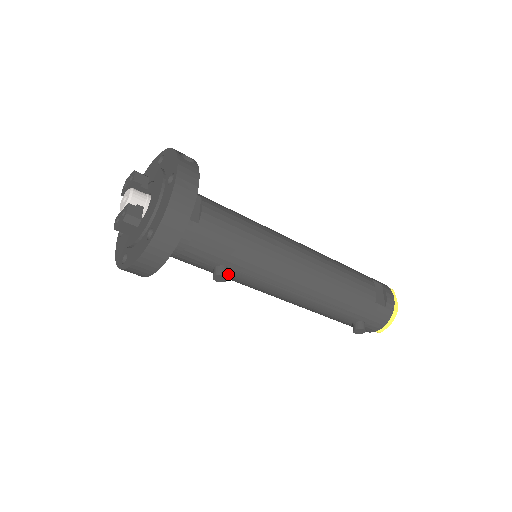
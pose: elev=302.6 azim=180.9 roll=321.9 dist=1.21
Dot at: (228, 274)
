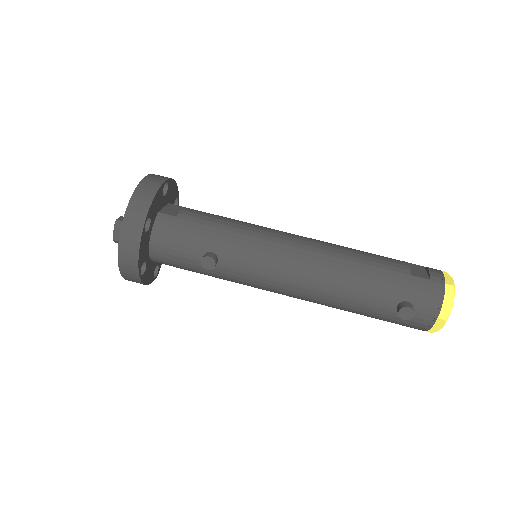
Dot at: (214, 258)
